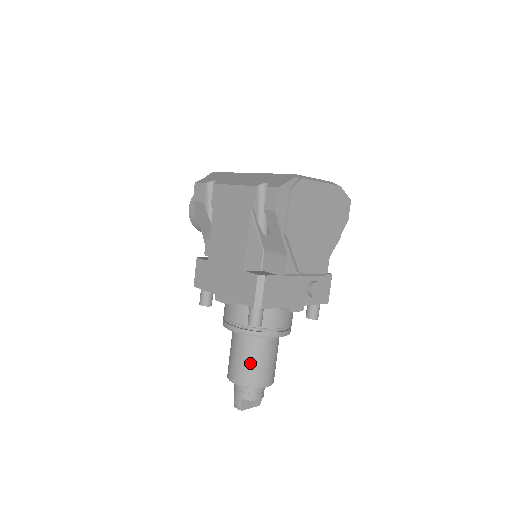
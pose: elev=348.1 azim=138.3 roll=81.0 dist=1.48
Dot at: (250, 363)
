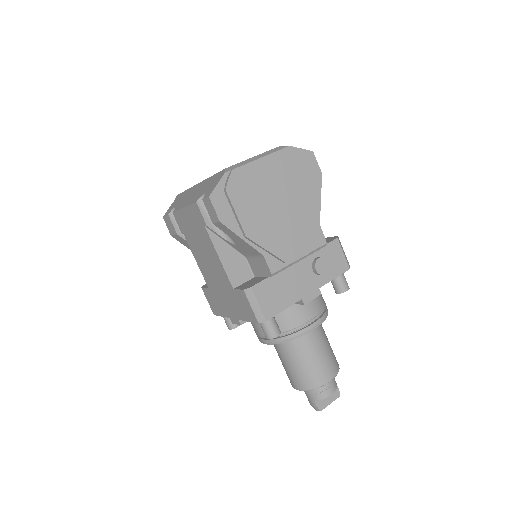
Dot at: (300, 366)
